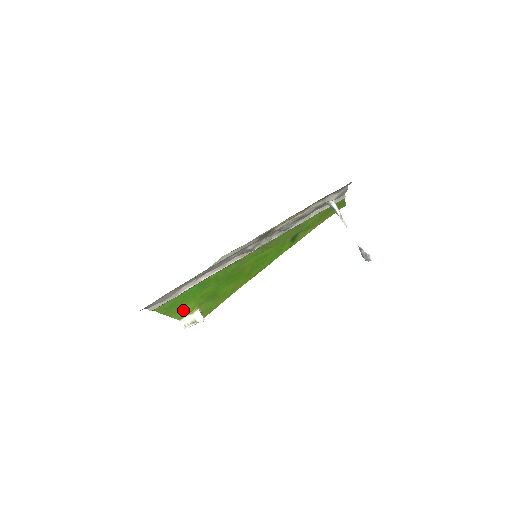
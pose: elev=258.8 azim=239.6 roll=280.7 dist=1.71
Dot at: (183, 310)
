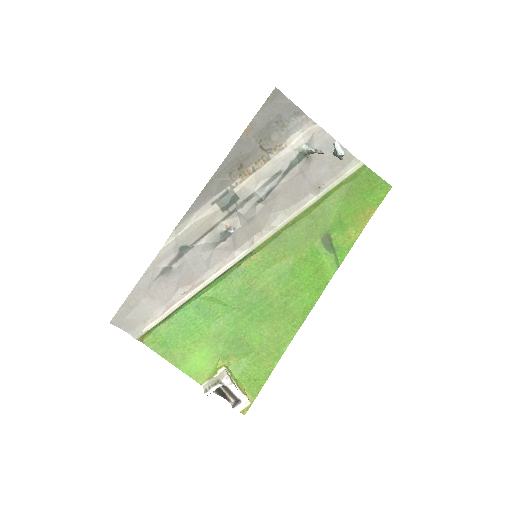
Dot at: (196, 361)
